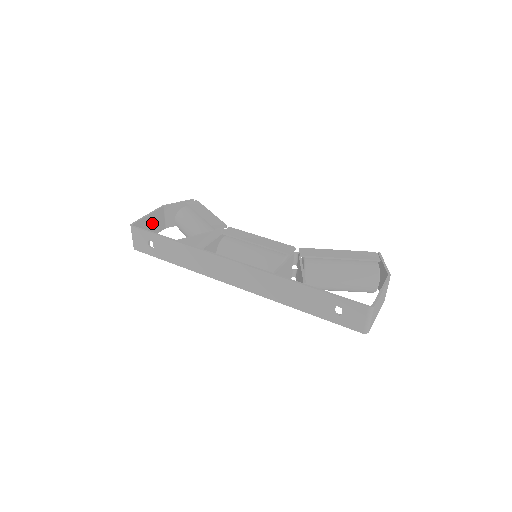
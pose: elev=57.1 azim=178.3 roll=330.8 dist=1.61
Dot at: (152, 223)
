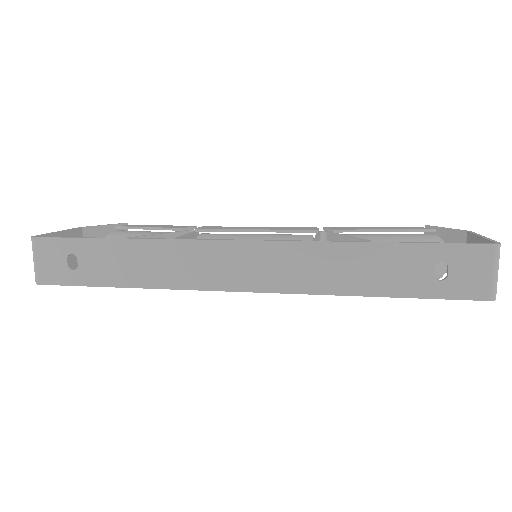
Dot at: occluded
